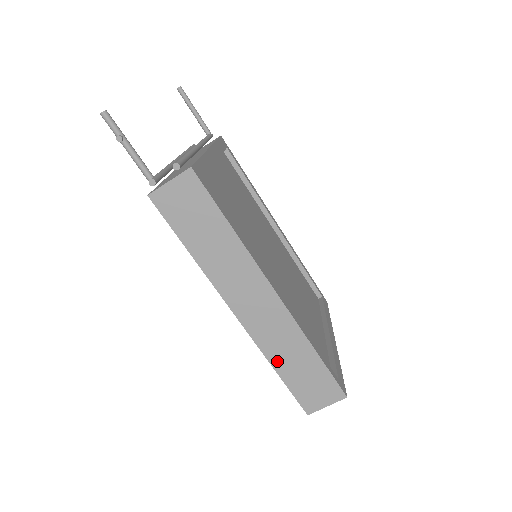
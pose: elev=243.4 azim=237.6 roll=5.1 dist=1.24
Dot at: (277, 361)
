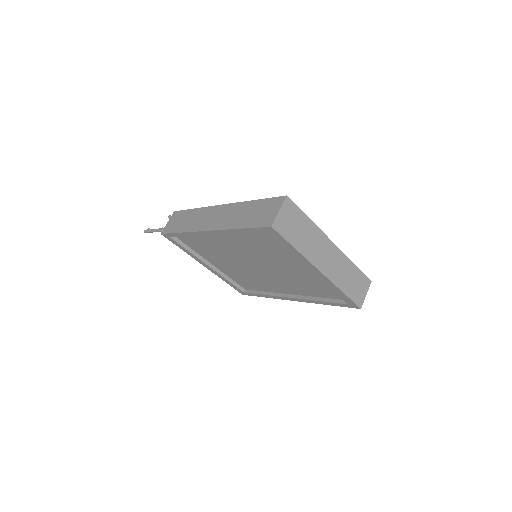
Dot at: (236, 224)
